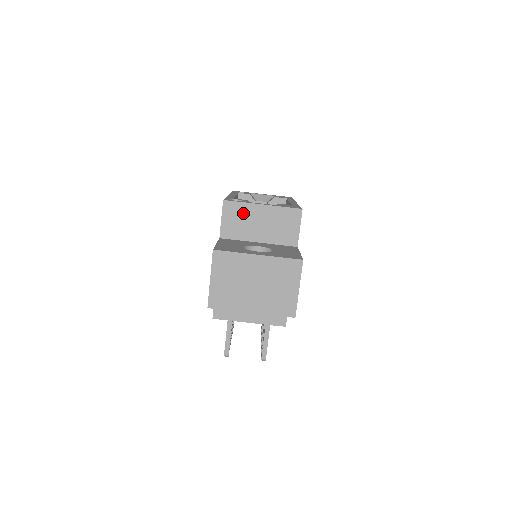
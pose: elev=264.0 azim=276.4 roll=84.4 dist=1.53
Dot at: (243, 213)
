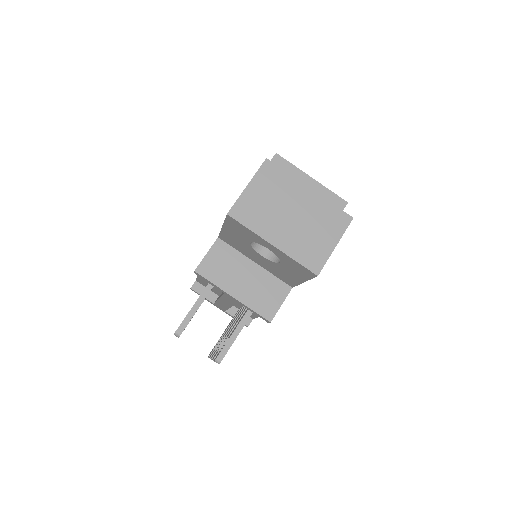
Dot at: occluded
